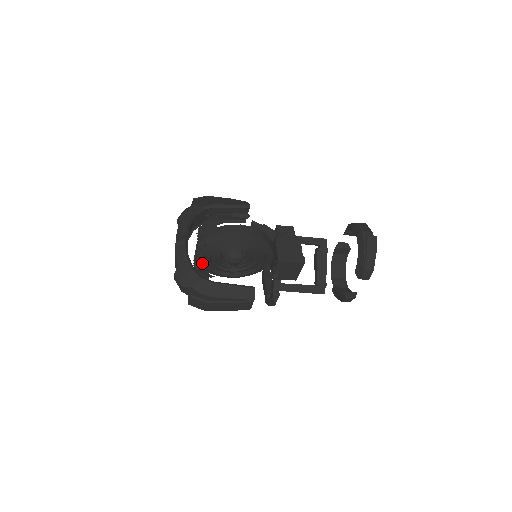
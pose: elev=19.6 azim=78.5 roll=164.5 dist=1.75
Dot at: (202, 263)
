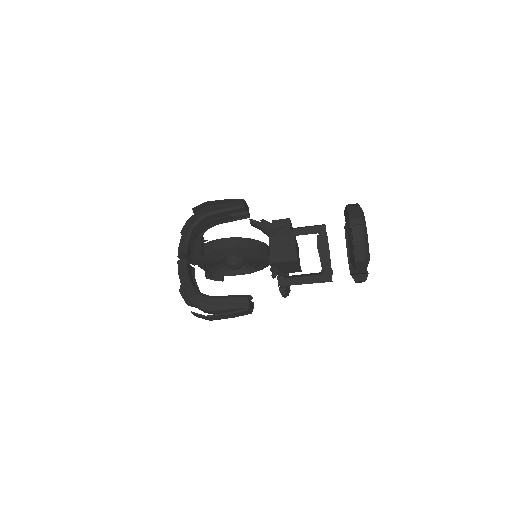
Dot at: (208, 271)
